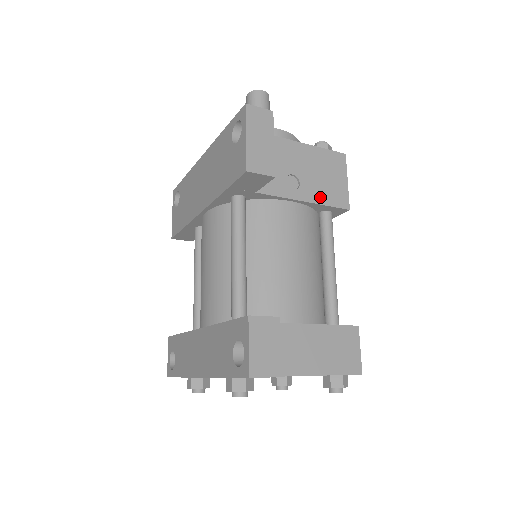
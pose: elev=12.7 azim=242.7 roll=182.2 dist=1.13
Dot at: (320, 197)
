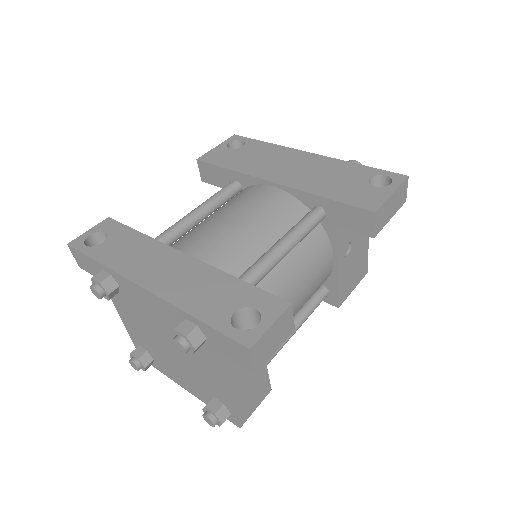
Dot at: (342, 279)
